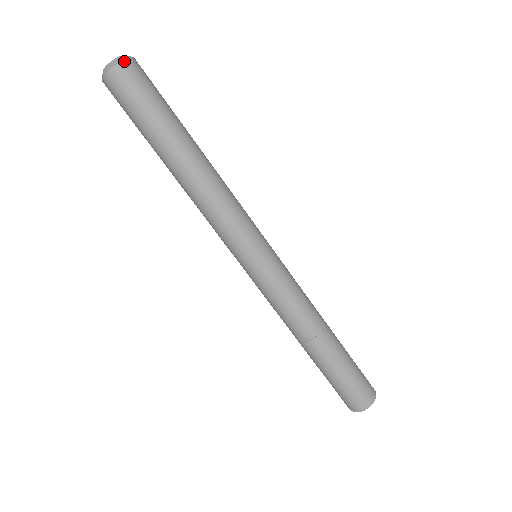
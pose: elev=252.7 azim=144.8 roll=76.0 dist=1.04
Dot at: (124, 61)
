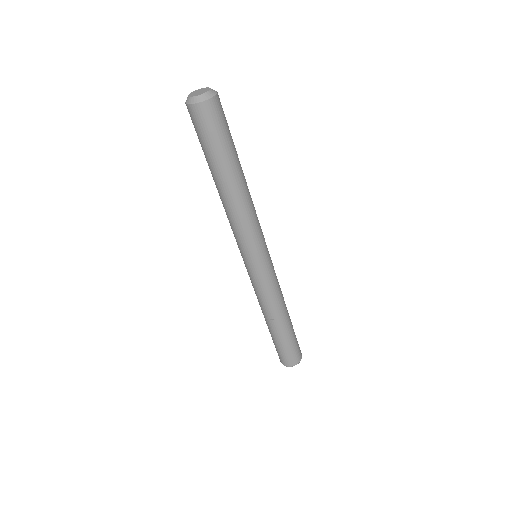
Dot at: (216, 96)
